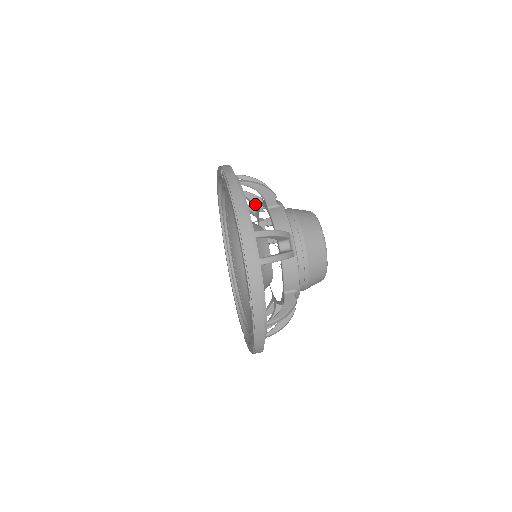
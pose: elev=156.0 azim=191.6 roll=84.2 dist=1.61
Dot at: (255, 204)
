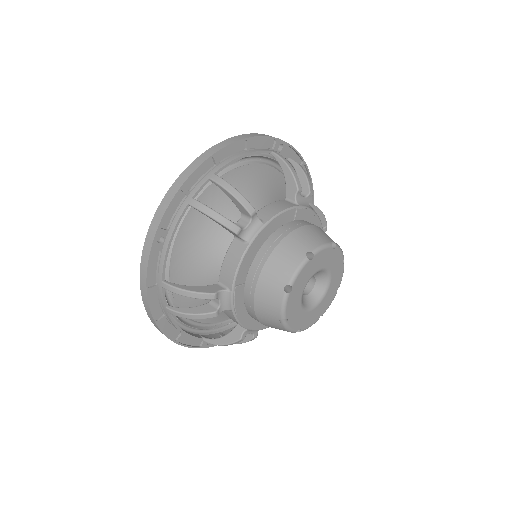
Dot at: occluded
